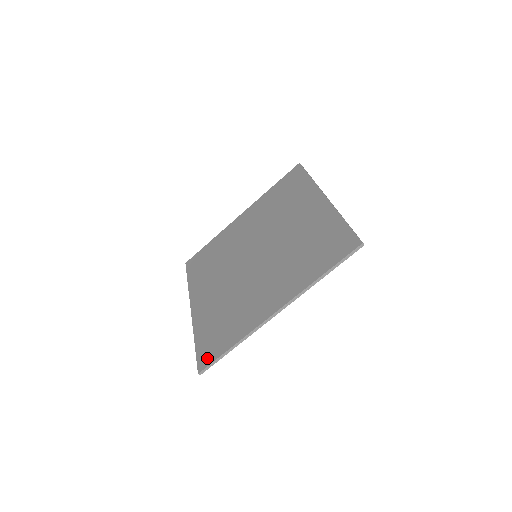
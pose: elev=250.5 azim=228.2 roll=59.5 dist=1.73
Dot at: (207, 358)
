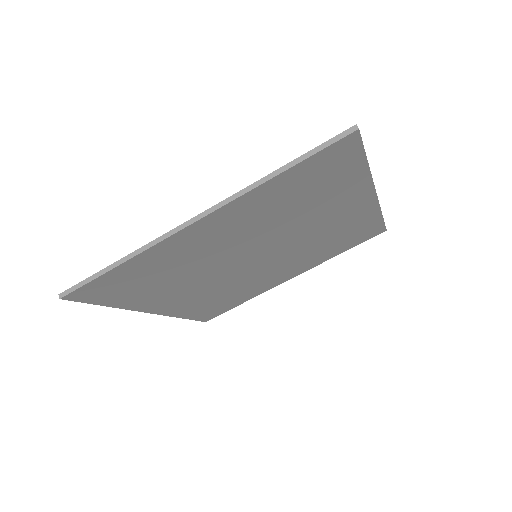
Dot at: occluded
